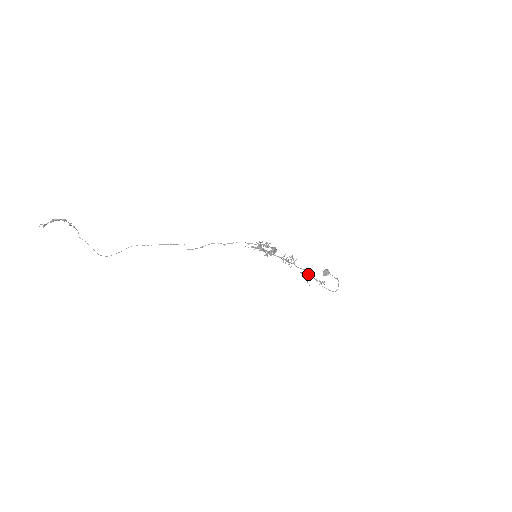
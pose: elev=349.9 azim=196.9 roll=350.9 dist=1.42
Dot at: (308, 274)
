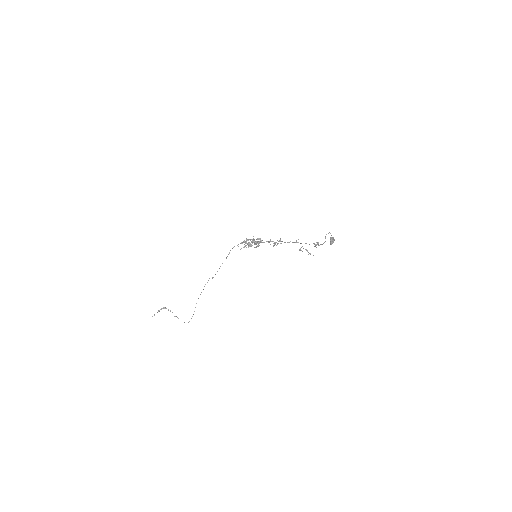
Dot at: (296, 242)
